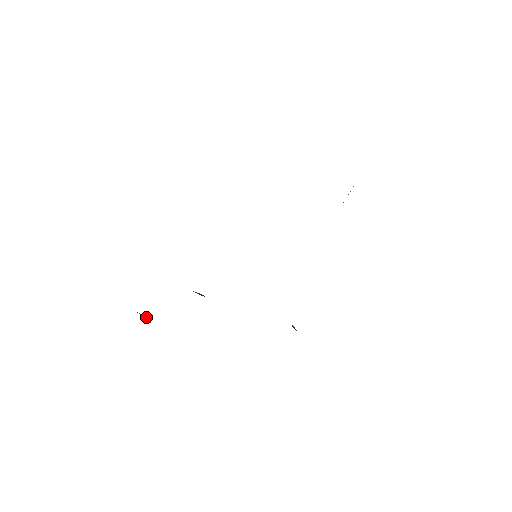
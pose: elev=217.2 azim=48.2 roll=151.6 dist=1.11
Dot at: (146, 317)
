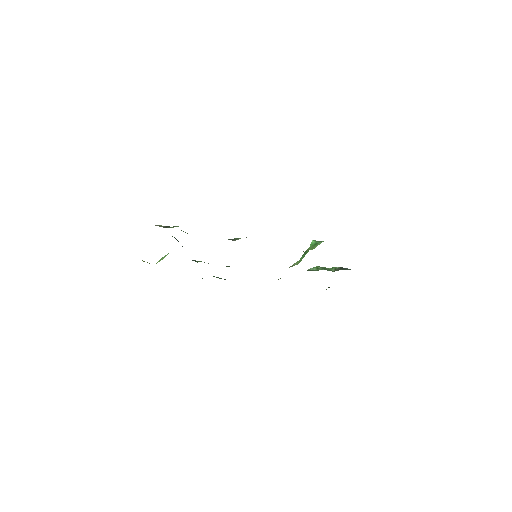
Dot at: occluded
